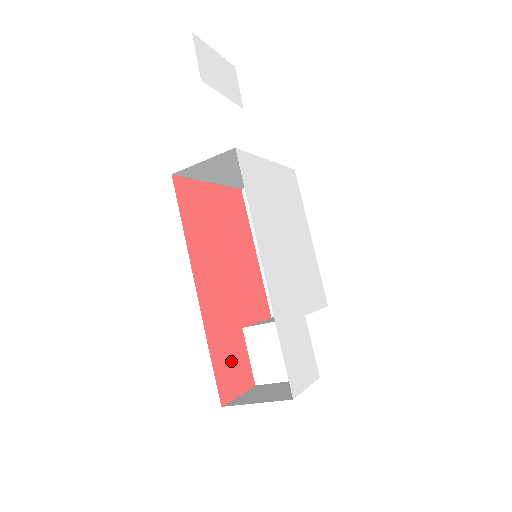
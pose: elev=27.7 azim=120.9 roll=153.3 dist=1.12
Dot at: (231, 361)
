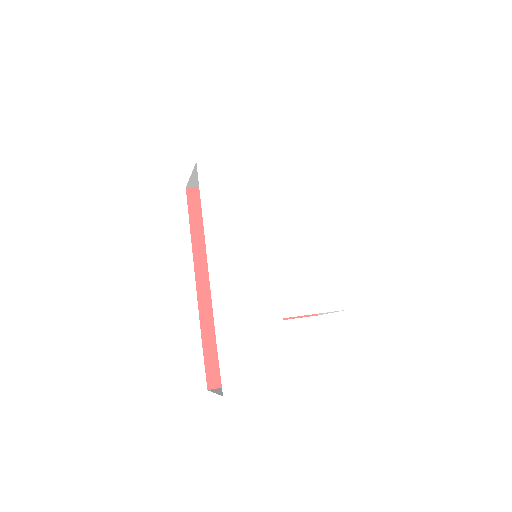
Dot at: occluded
